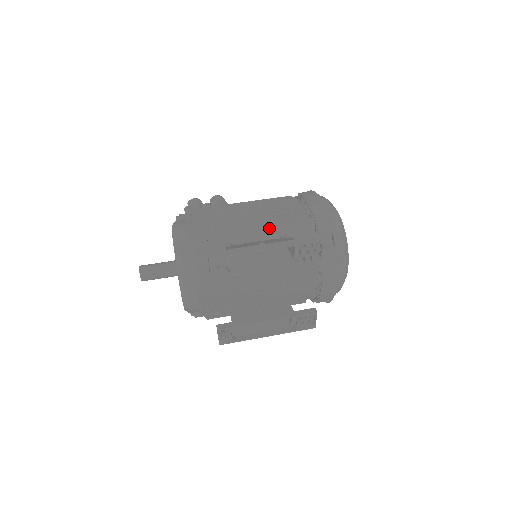
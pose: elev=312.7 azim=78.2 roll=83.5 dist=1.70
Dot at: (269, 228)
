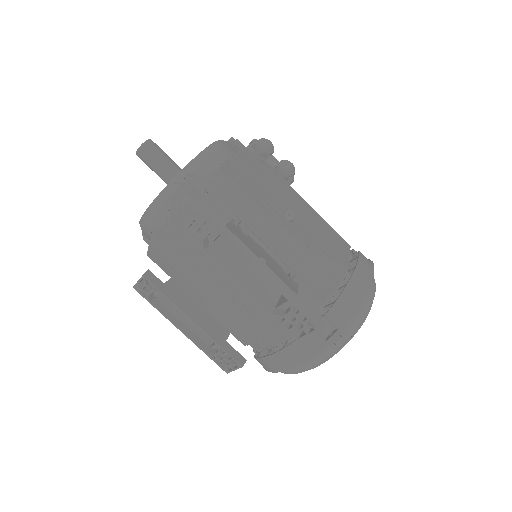
Dot at: (292, 252)
